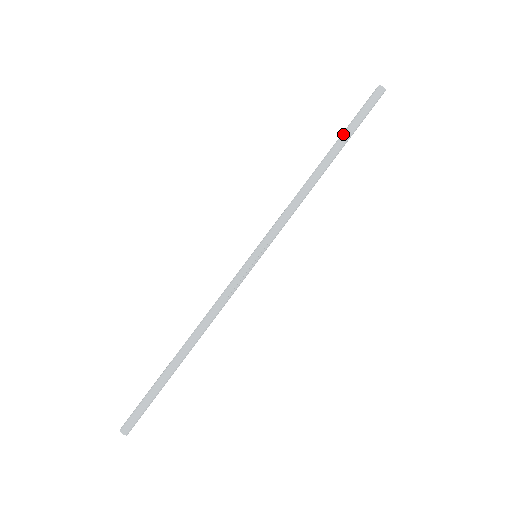
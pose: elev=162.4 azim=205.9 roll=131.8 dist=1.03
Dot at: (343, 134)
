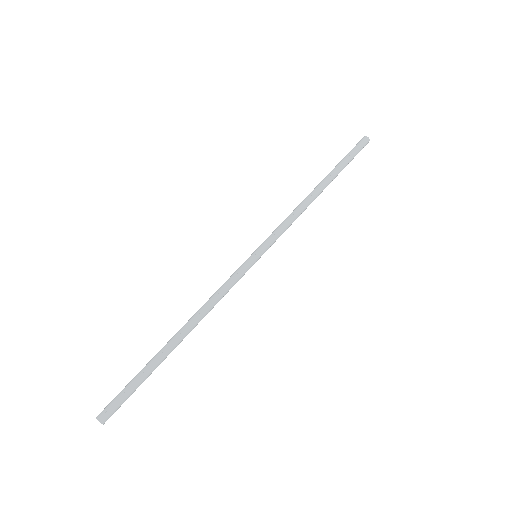
Dot at: (339, 168)
